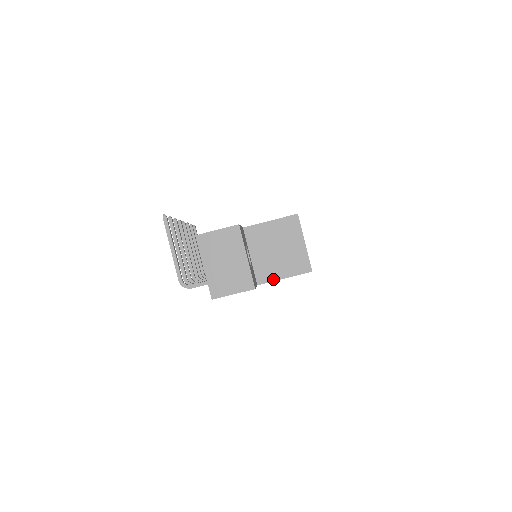
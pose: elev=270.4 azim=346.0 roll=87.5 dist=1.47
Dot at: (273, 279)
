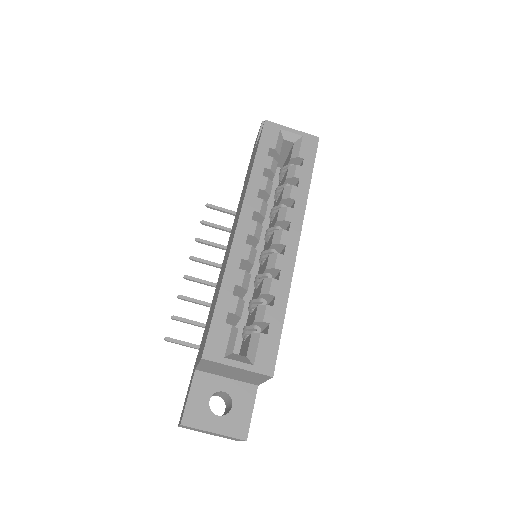
Dot at: (260, 383)
